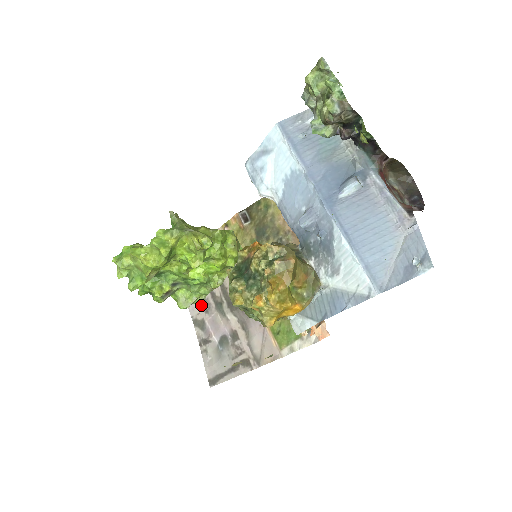
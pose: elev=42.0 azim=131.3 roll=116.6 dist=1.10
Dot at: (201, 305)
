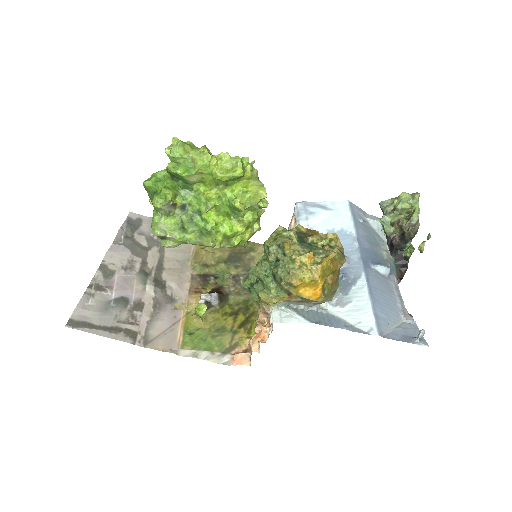
Dot at: (123, 260)
